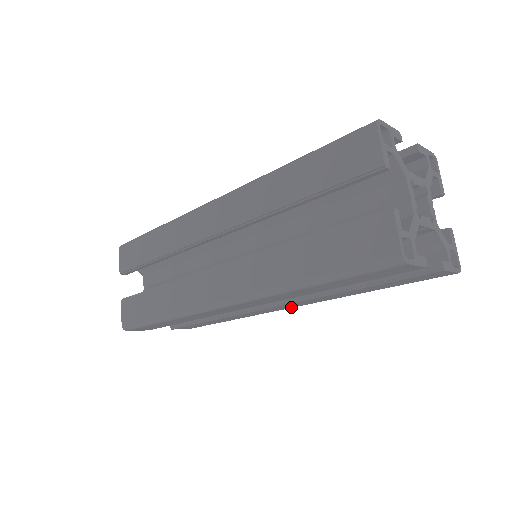
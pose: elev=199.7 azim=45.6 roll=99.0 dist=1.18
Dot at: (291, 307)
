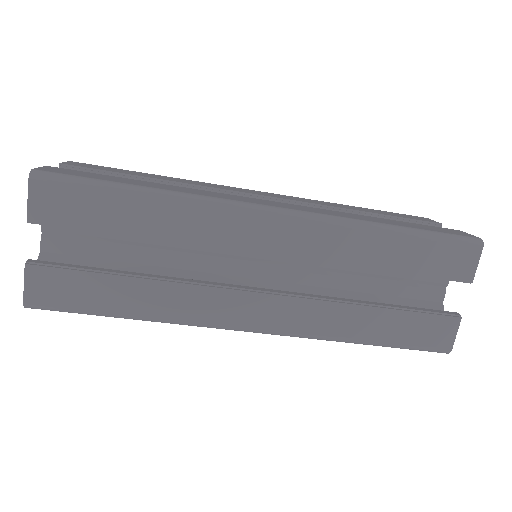
Dot at: occluded
